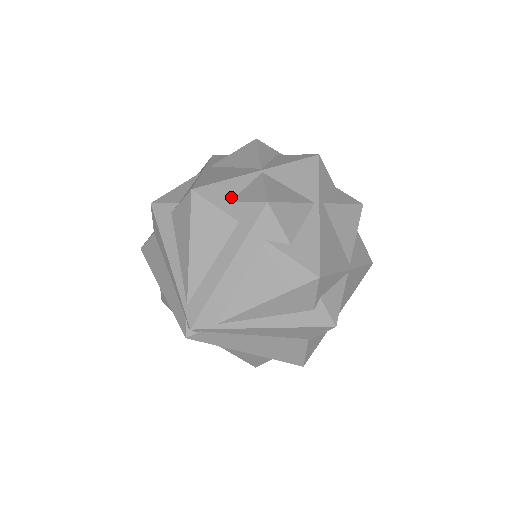
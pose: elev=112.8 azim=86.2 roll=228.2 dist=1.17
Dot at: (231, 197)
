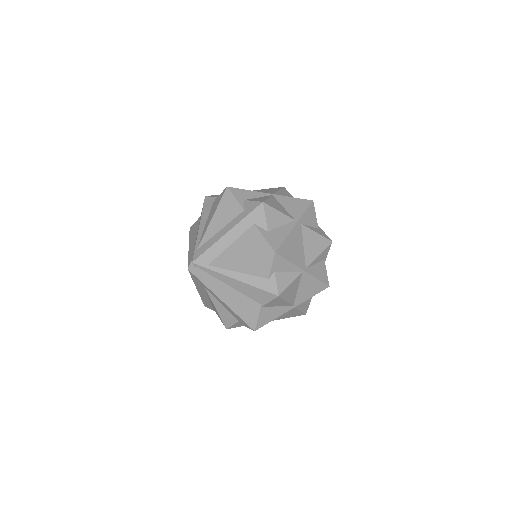
Dot at: (247, 198)
